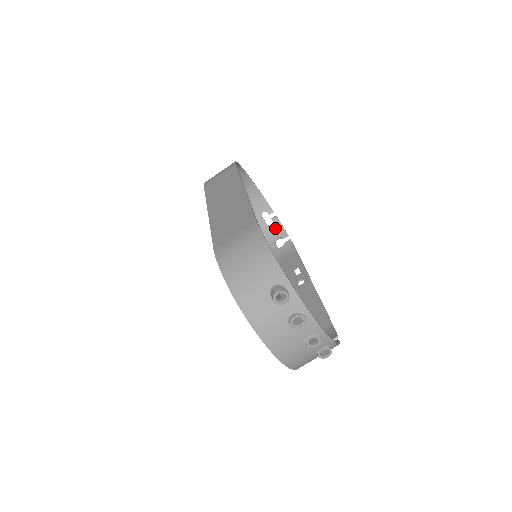
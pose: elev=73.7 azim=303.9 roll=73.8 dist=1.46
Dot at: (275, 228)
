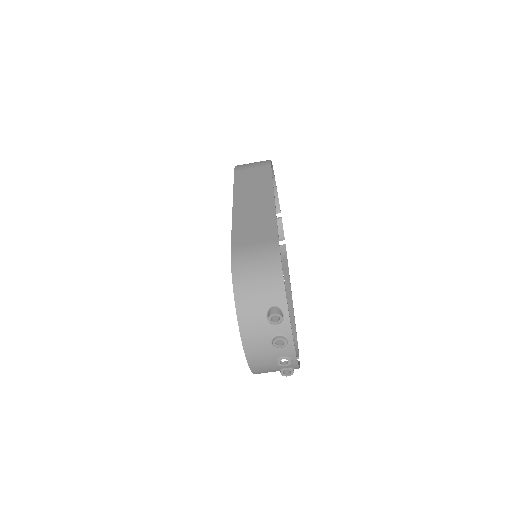
Dot at: occluded
